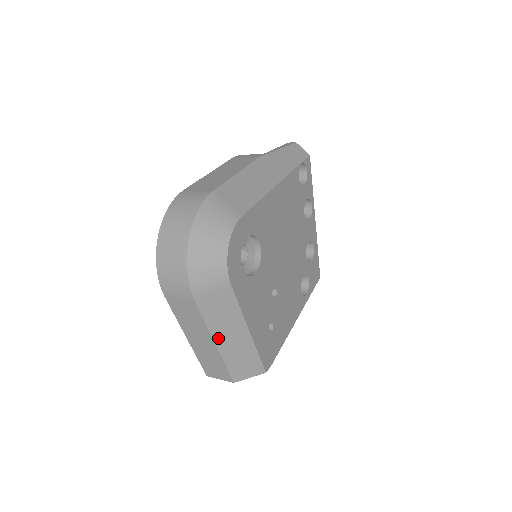
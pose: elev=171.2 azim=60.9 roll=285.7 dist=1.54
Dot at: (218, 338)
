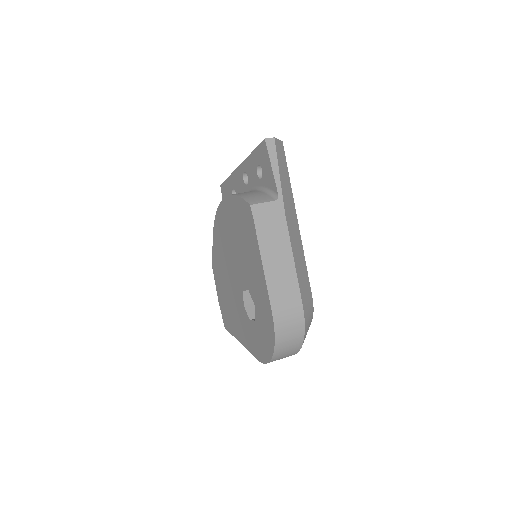
Dot at: occluded
